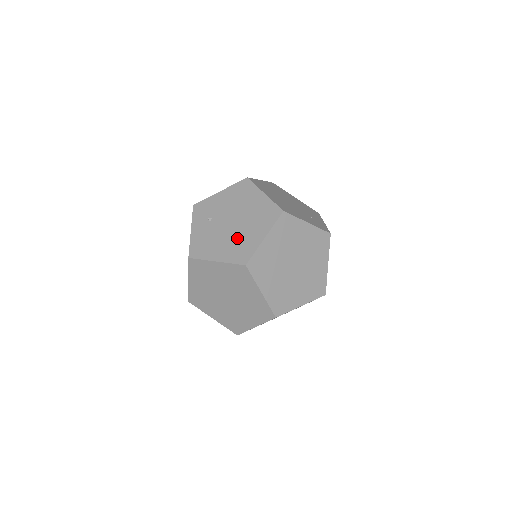
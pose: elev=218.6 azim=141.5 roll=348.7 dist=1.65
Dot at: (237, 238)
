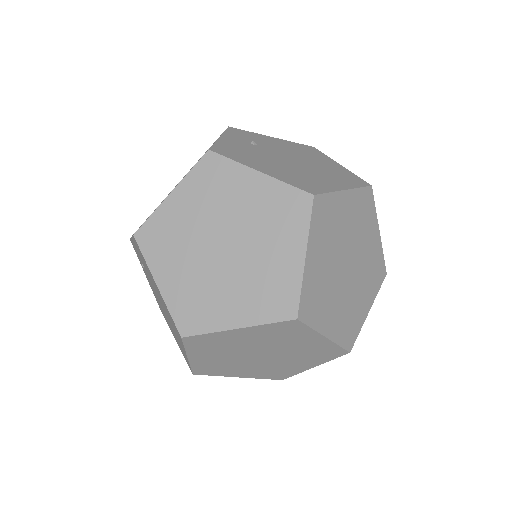
Dot at: (299, 171)
